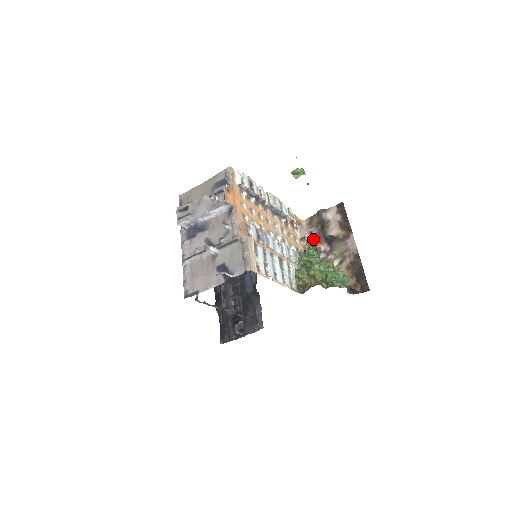
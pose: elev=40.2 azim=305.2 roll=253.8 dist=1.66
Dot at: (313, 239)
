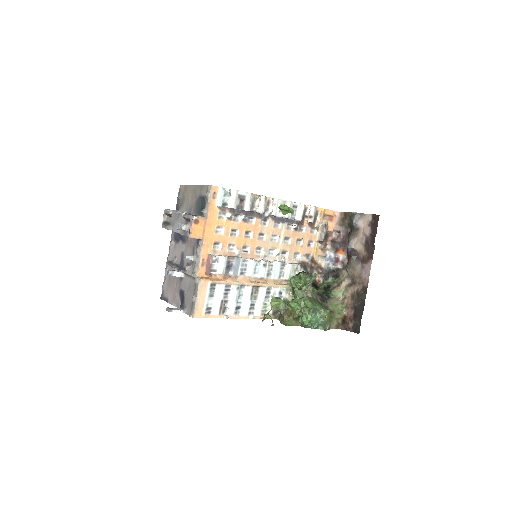
Dot at: (338, 241)
